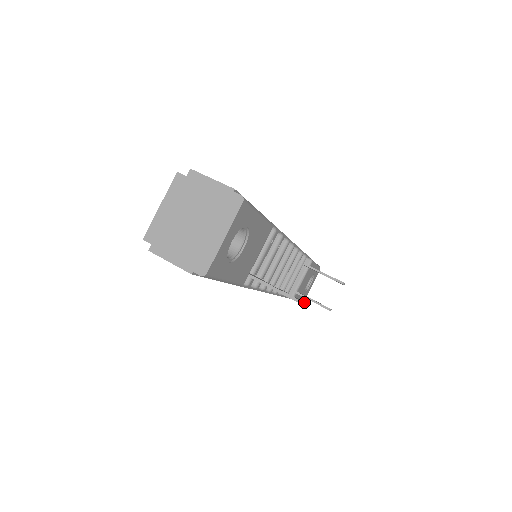
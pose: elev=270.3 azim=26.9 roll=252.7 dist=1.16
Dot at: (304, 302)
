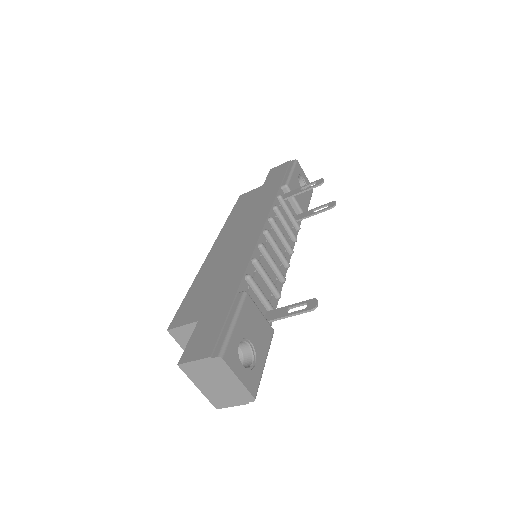
Dot at: (315, 306)
